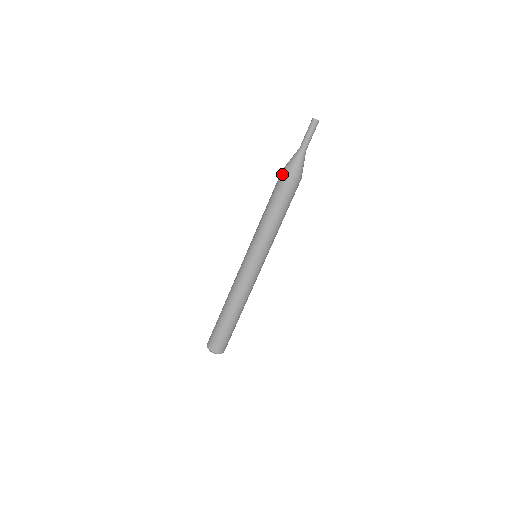
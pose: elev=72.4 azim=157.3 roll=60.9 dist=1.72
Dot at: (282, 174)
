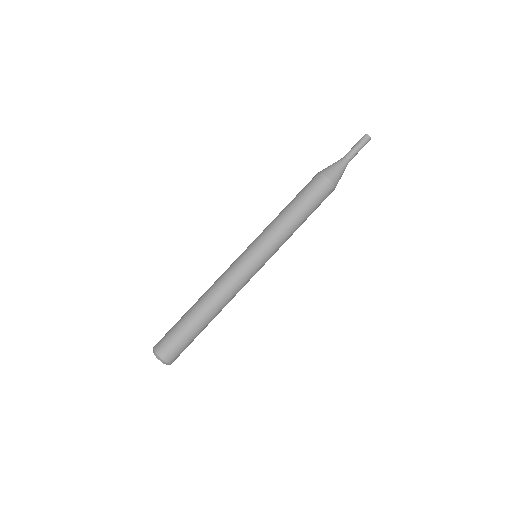
Dot at: (315, 175)
